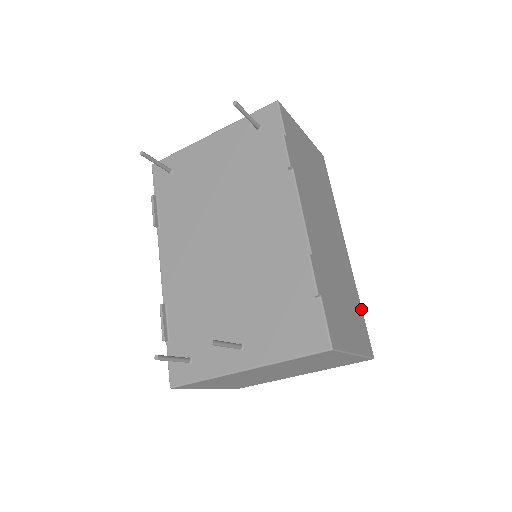
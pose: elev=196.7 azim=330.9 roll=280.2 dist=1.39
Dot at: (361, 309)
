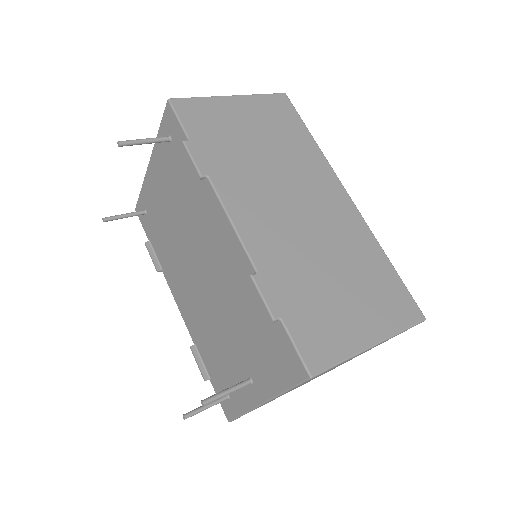
Dot at: (389, 265)
